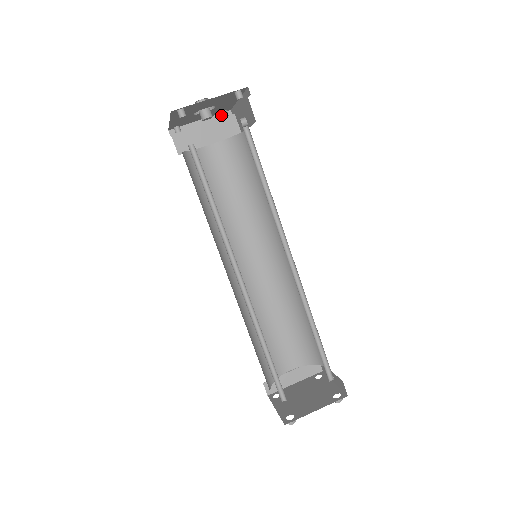
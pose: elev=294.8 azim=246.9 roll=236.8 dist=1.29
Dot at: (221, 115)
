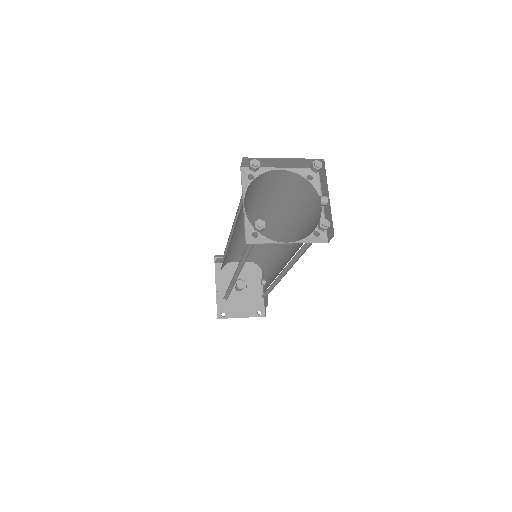
Dot at: occluded
